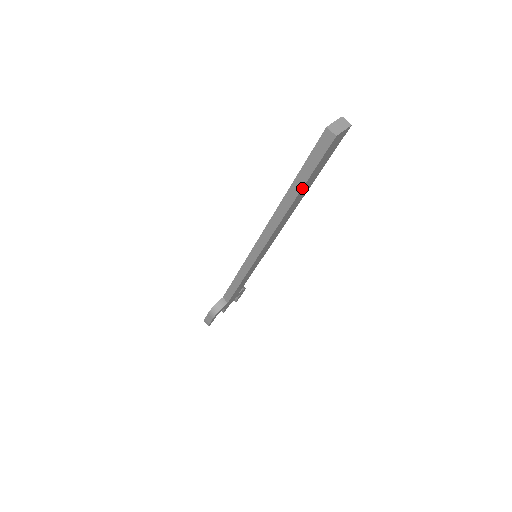
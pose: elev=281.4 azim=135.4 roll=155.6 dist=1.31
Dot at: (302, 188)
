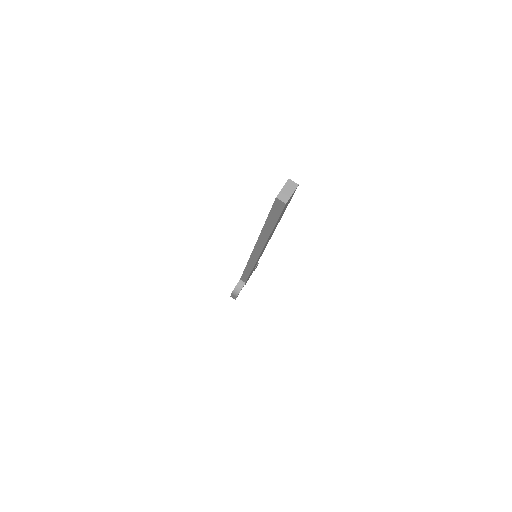
Dot at: (273, 228)
